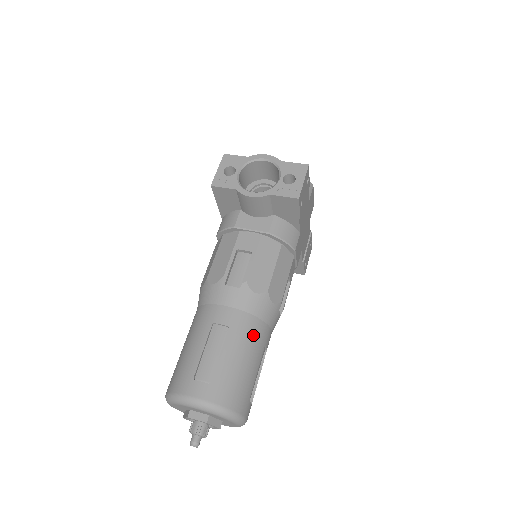
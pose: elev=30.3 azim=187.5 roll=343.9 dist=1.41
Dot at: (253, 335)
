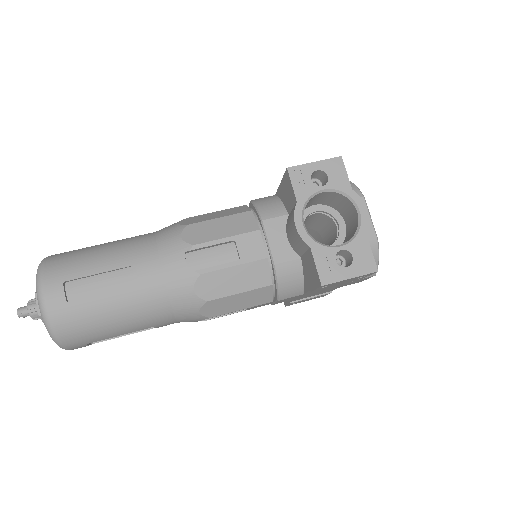
Dot at: (150, 313)
